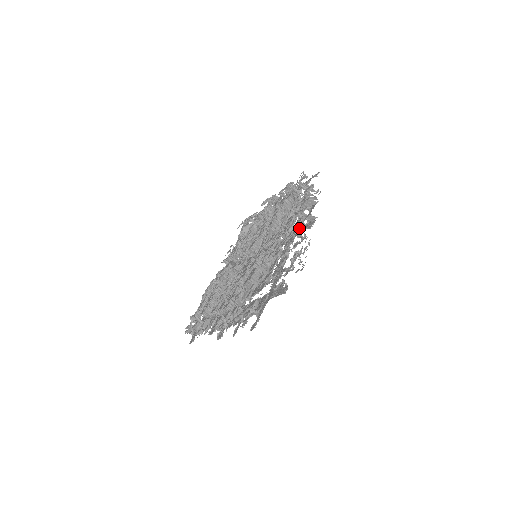
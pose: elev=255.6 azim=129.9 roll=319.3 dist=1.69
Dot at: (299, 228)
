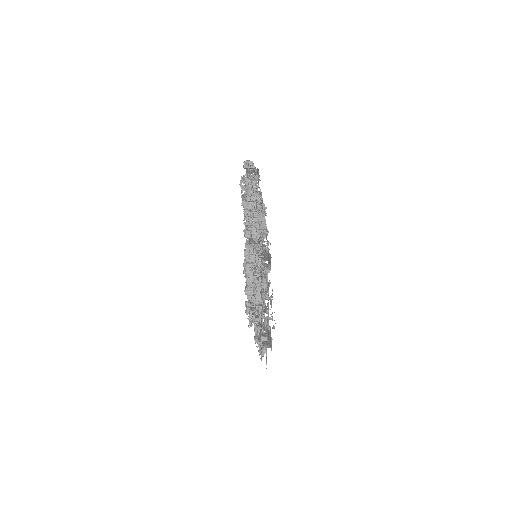
Dot at: occluded
